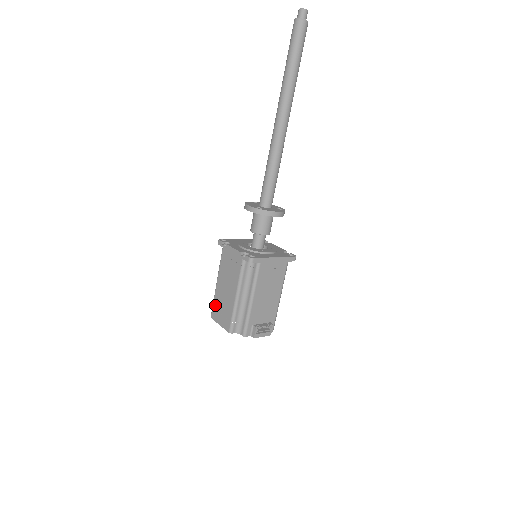
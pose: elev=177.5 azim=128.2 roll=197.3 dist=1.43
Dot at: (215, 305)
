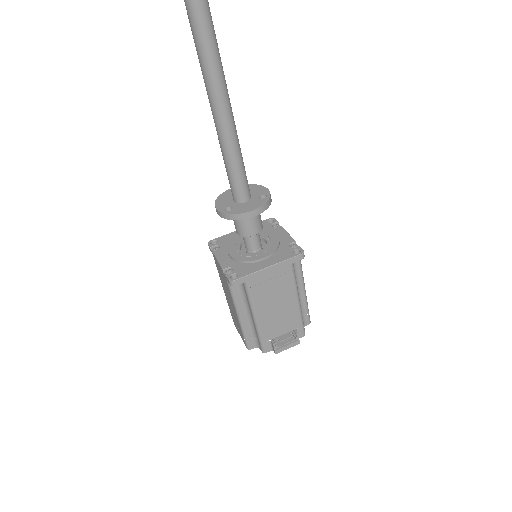
Dot at: (231, 313)
